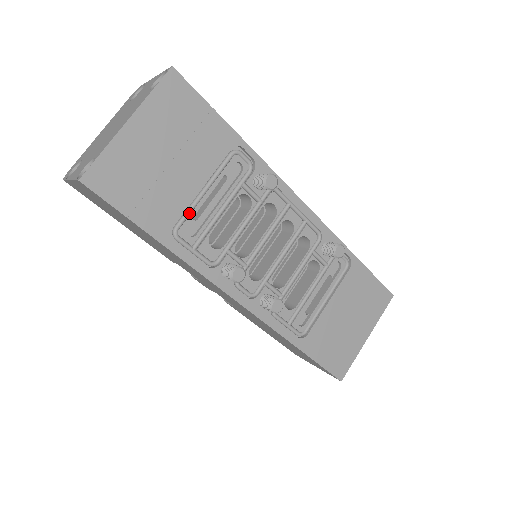
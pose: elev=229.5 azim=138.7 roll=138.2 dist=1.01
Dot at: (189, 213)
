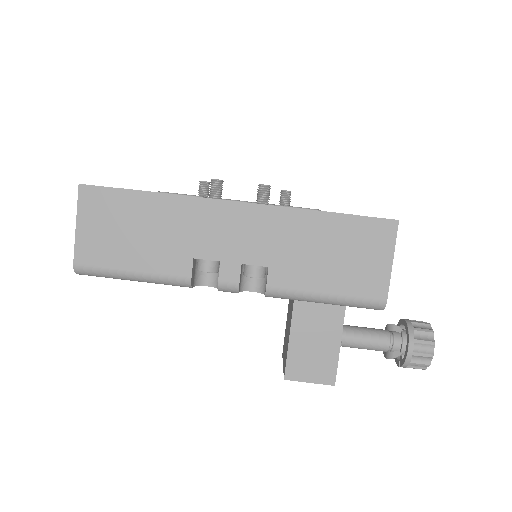
Dot at: occluded
